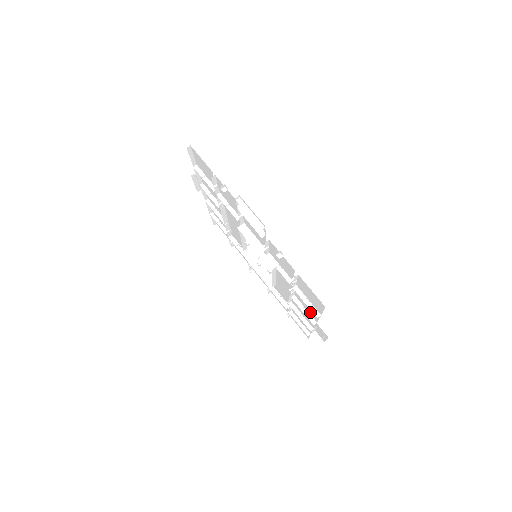
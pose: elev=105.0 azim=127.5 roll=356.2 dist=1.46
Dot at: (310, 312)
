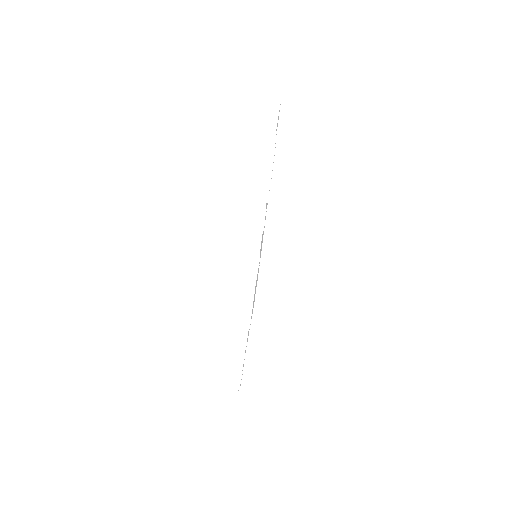
Dot at: (248, 332)
